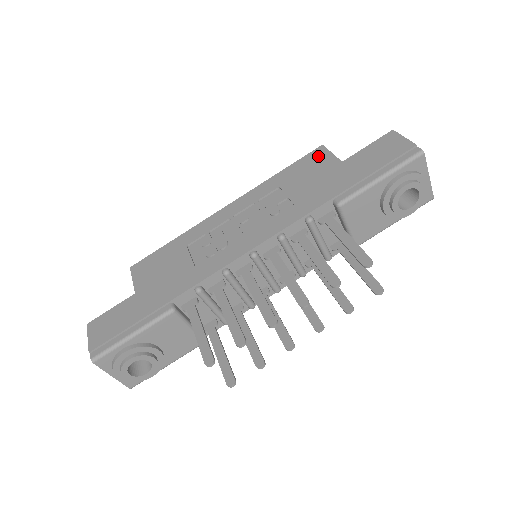
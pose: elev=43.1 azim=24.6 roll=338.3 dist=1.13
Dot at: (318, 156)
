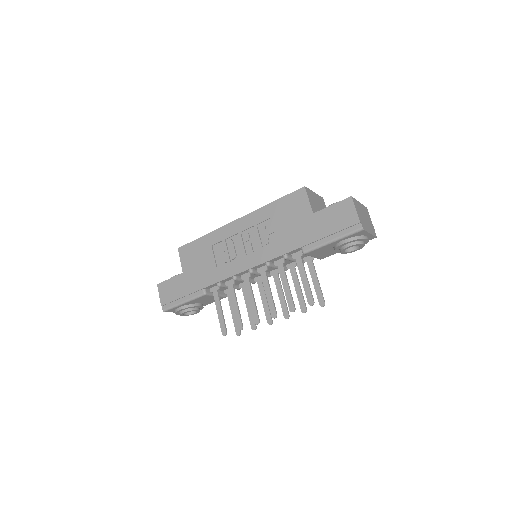
Dot at: (300, 198)
